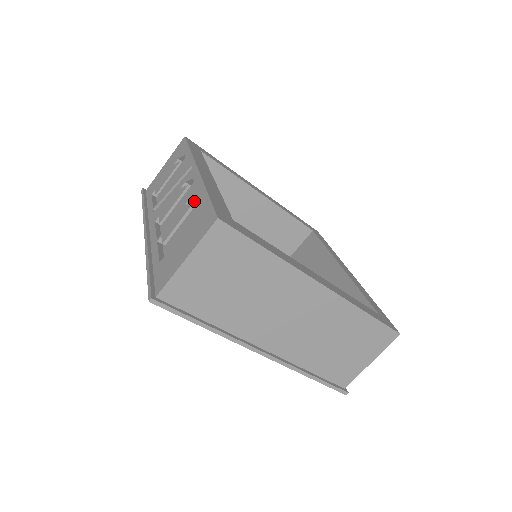
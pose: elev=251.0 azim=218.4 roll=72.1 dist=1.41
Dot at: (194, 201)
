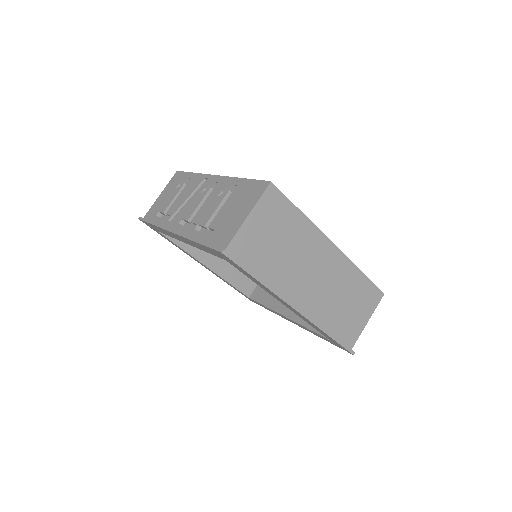
Dot at: occluded
